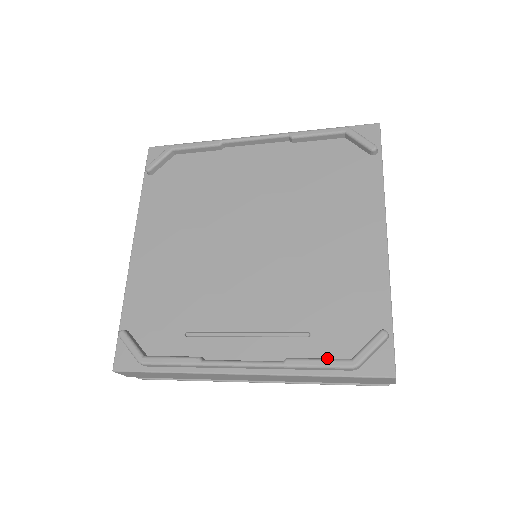
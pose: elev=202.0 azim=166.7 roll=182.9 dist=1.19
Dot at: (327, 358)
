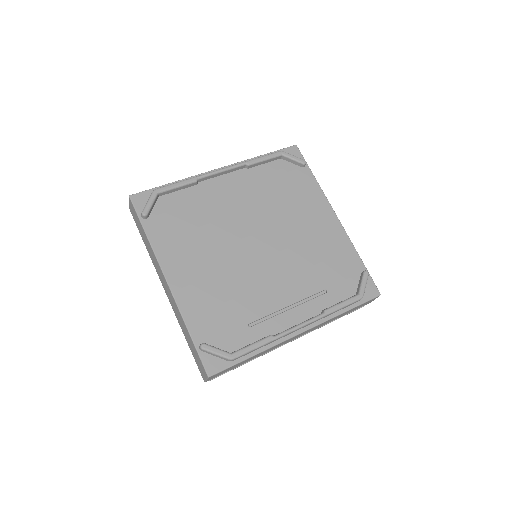
Dot at: (346, 299)
